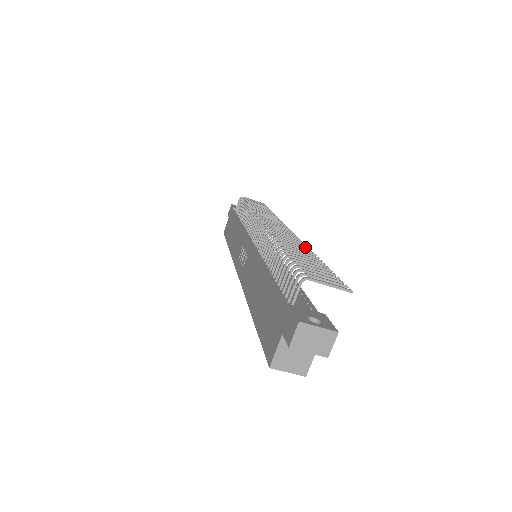
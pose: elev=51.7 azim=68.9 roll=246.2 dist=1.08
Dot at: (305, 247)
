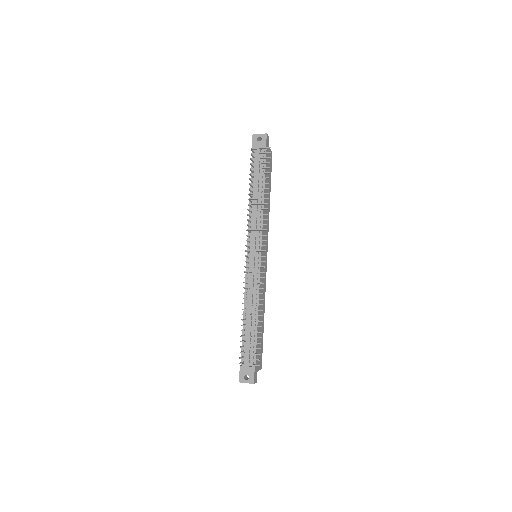
Dot at: occluded
